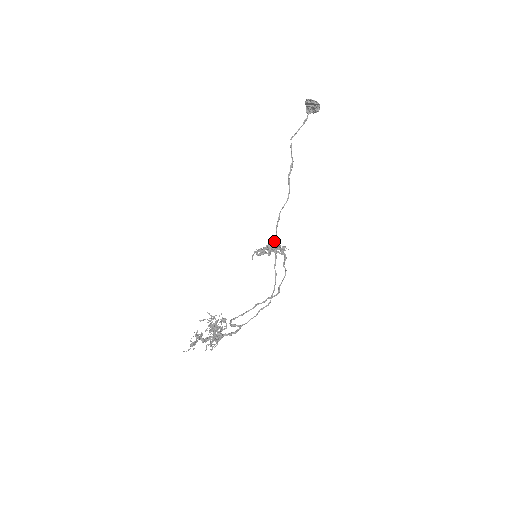
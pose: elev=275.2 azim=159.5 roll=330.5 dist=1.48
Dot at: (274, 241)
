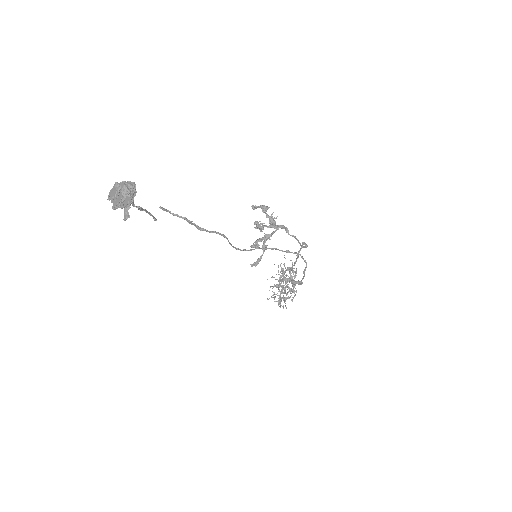
Dot at: (257, 207)
